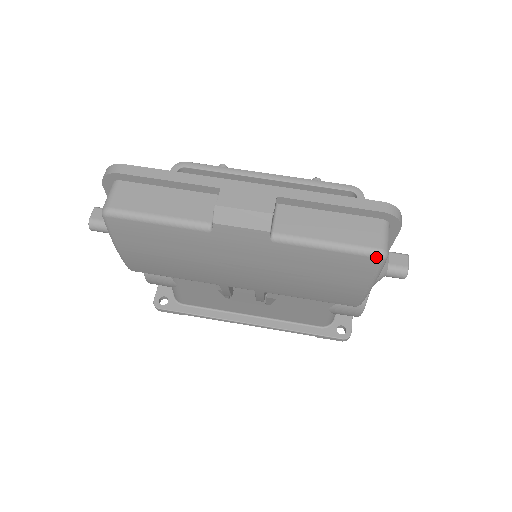
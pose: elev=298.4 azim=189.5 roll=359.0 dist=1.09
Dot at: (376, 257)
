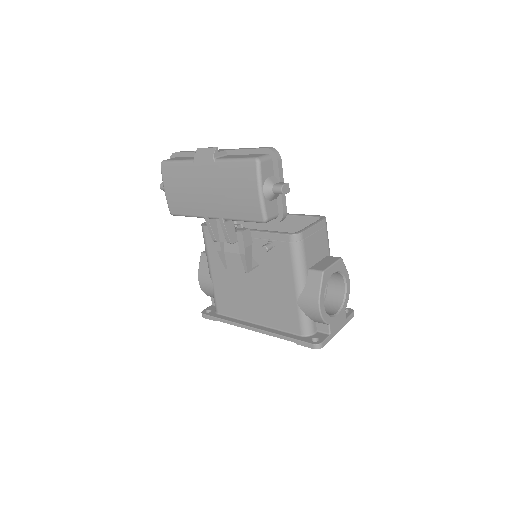
Dot at: (253, 161)
